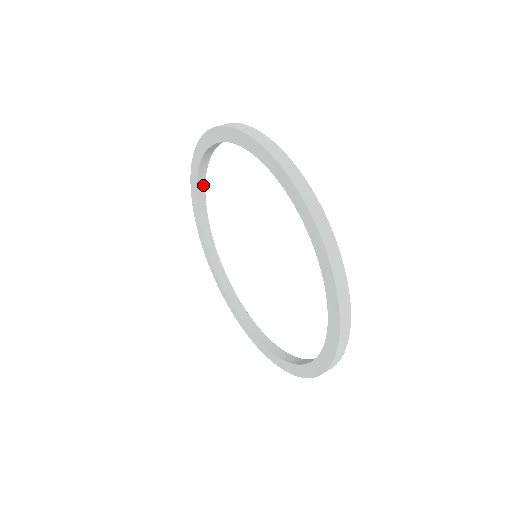
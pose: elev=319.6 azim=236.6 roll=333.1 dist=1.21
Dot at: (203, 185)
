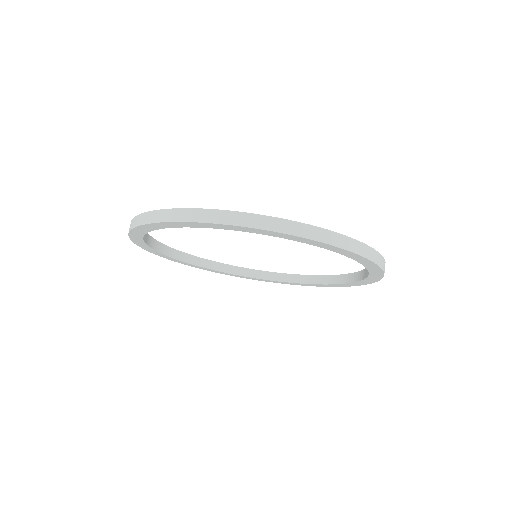
Dot at: (159, 245)
